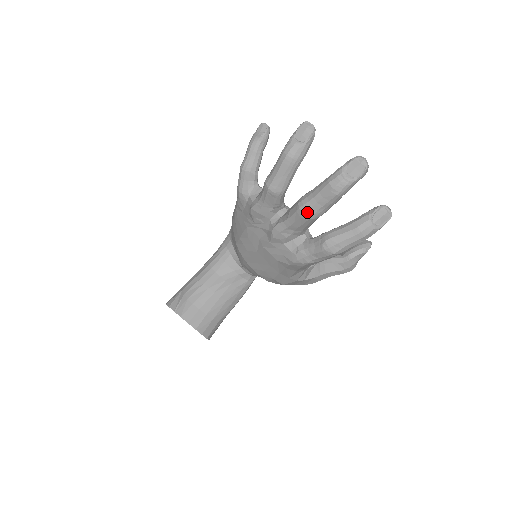
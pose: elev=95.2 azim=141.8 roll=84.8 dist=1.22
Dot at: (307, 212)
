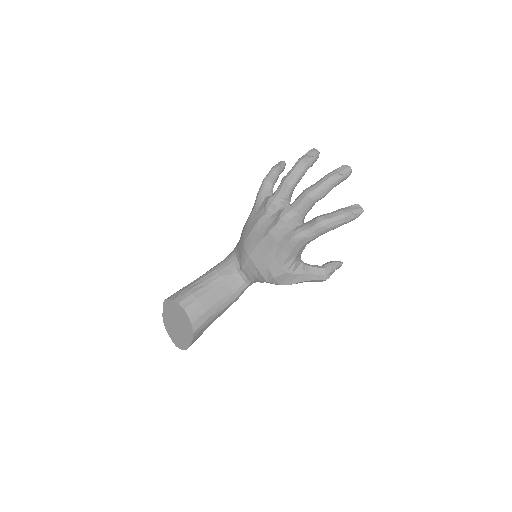
Dot at: (310, 193)
